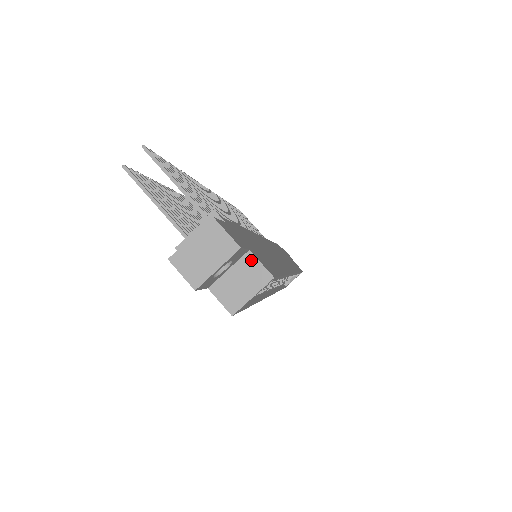
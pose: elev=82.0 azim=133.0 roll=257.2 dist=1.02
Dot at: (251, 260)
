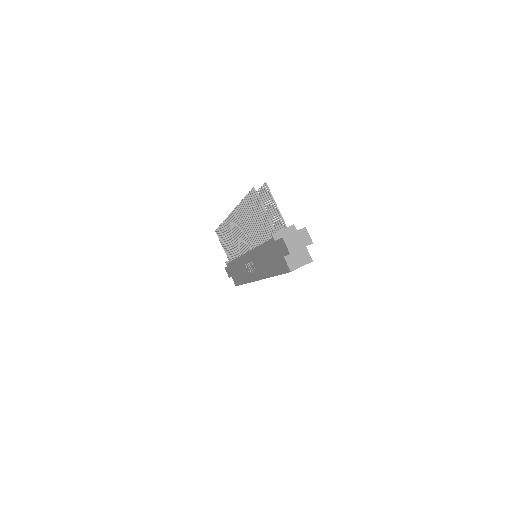
Dot at: (305, 251)
